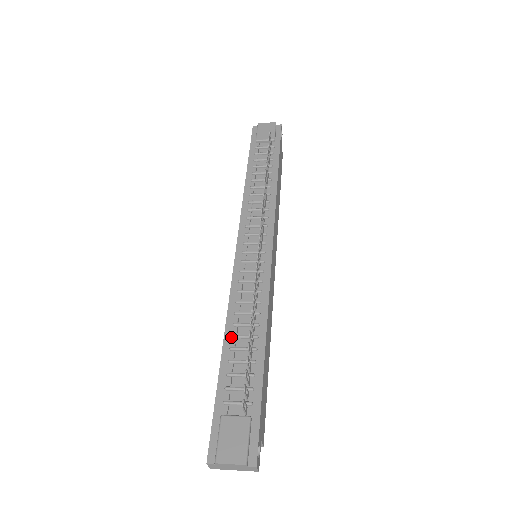
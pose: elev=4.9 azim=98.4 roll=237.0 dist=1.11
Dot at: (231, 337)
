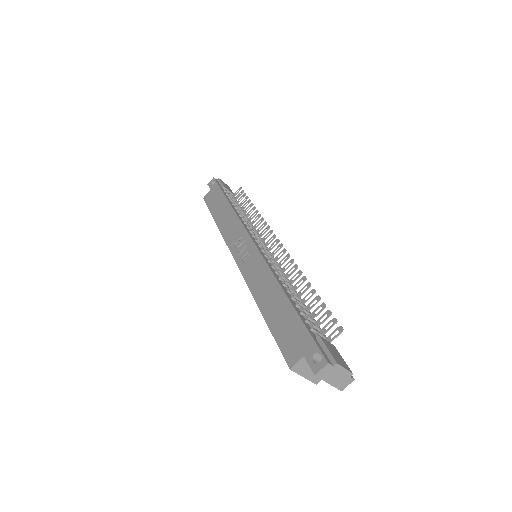
Dot at: (288, 291)
